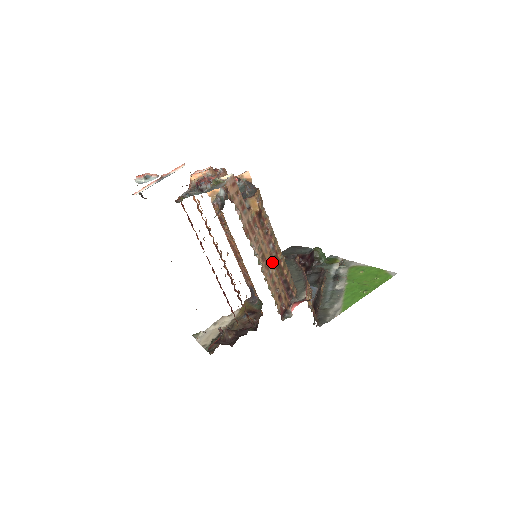
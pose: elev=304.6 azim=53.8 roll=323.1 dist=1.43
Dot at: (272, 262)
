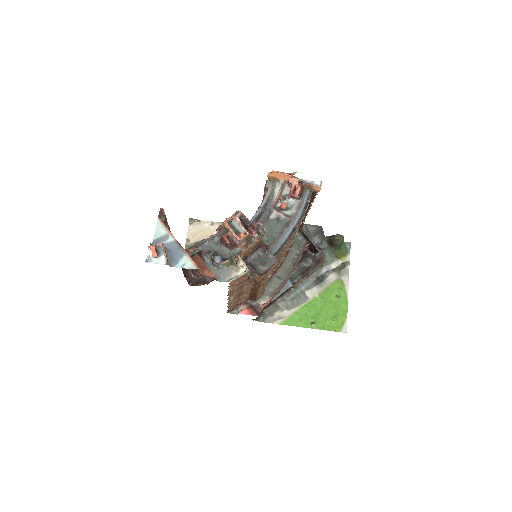
Dot at: (248, 292)
